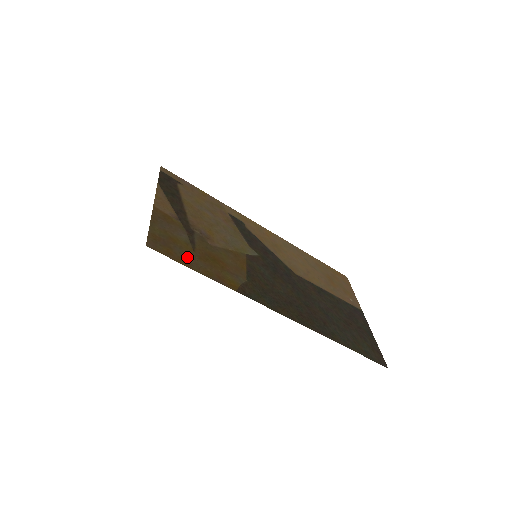
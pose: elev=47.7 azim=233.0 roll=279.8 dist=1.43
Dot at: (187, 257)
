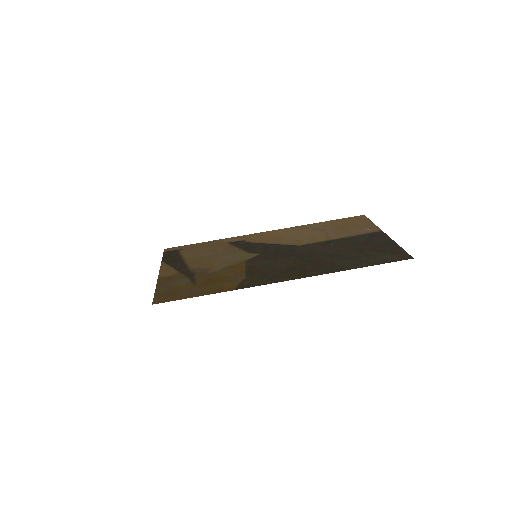
Dot at: (188, 292)
